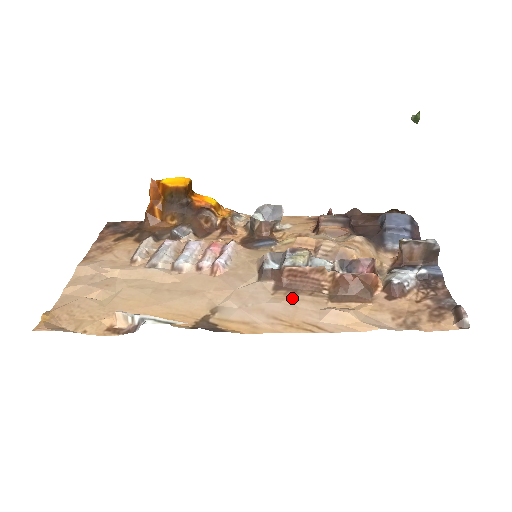
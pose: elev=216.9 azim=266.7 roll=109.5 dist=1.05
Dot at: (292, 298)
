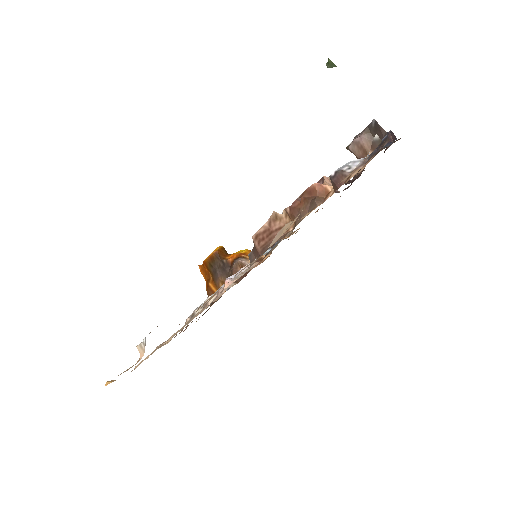
Dot at: occluded
